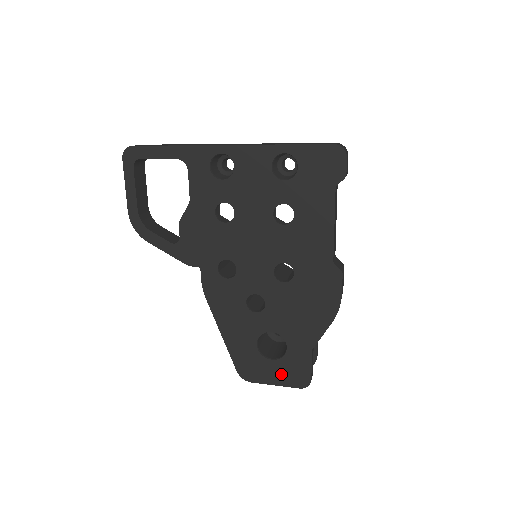
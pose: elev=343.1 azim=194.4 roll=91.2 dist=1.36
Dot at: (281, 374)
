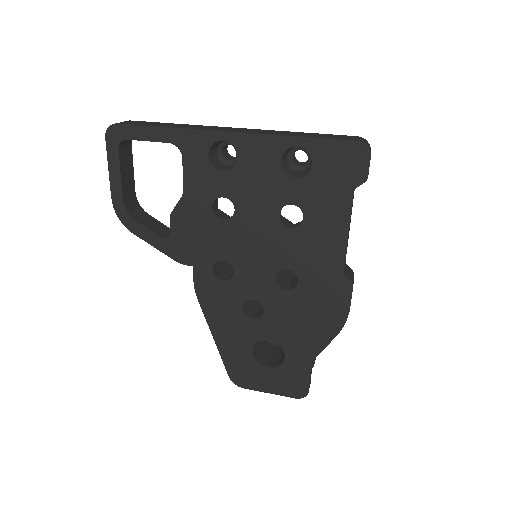
Dot at: (276, 383)
